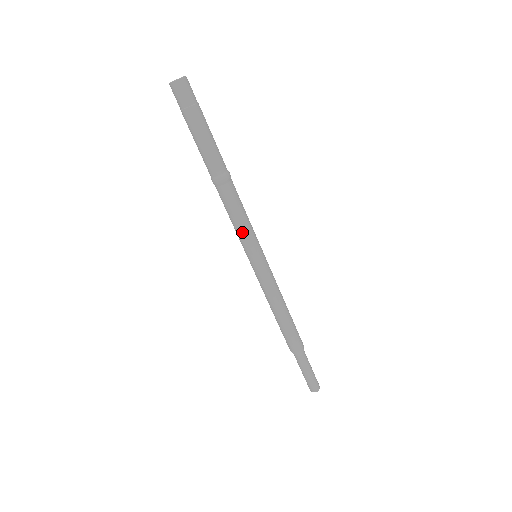
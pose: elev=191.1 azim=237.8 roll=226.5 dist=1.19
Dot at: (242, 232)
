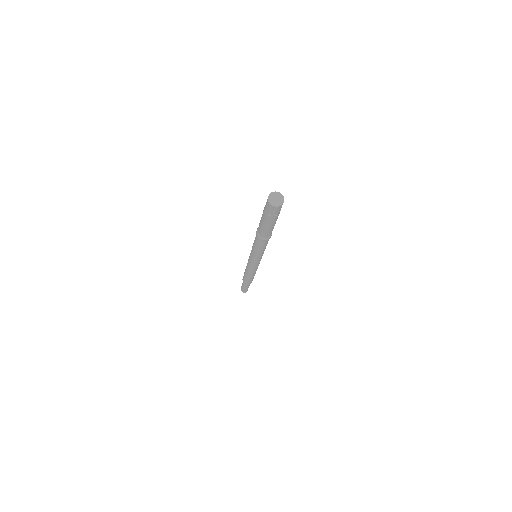
Dot at: (261, 254)
